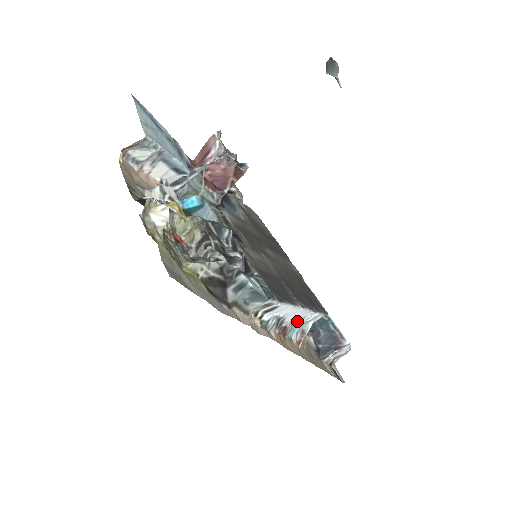
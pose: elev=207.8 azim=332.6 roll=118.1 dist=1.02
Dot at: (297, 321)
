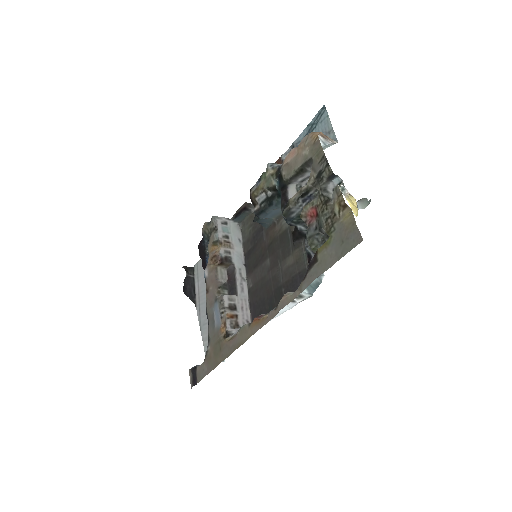
Dot at: occluded
